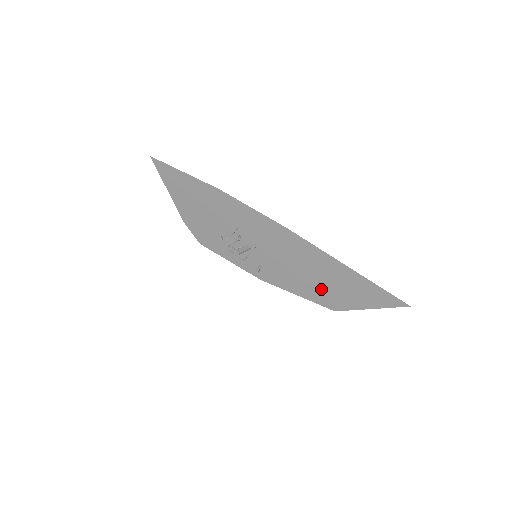
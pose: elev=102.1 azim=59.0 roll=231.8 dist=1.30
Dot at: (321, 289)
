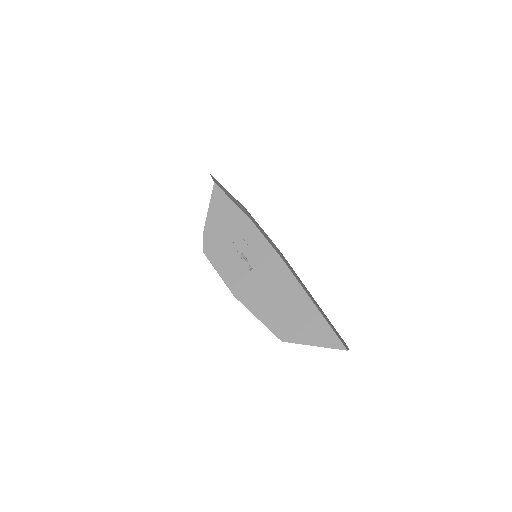
Dot at: (281, 317)
